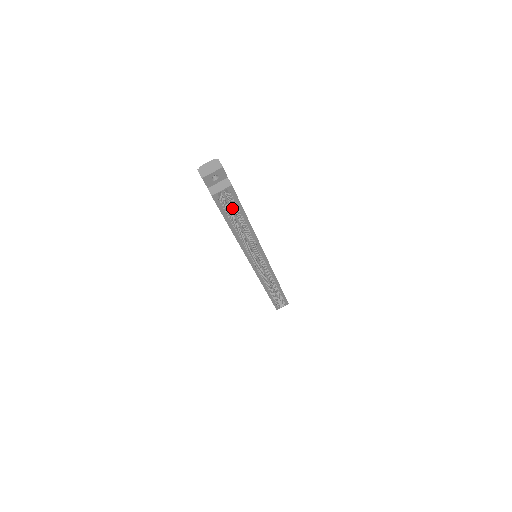
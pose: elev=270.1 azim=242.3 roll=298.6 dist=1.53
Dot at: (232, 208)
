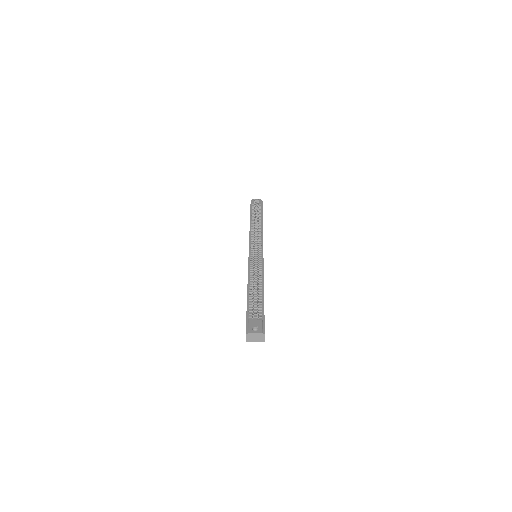
Dot at: occluded
